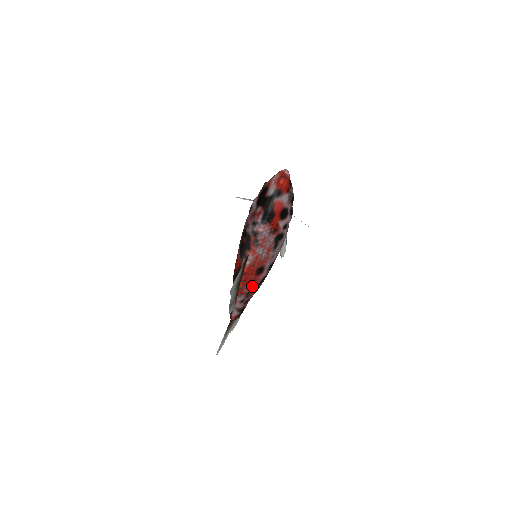
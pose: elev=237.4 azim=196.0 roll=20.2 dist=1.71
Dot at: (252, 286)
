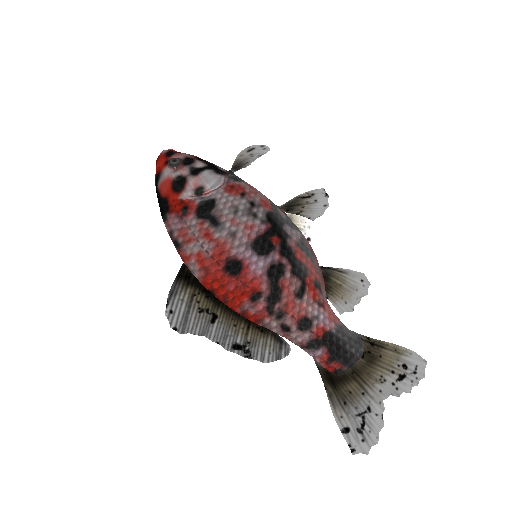
Dot at: (258, 296)
